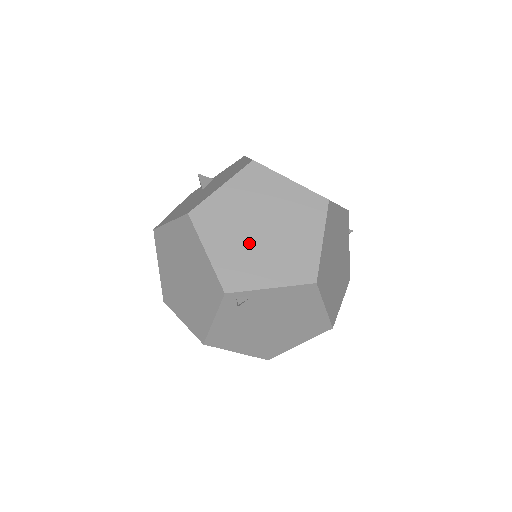
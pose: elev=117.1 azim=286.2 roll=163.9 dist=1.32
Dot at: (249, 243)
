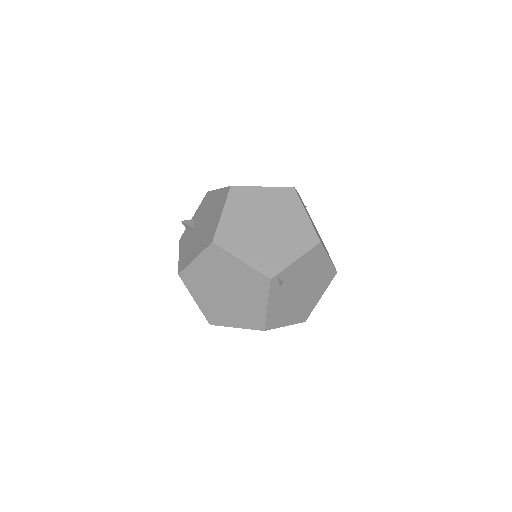
Dot at: (264, 240)
